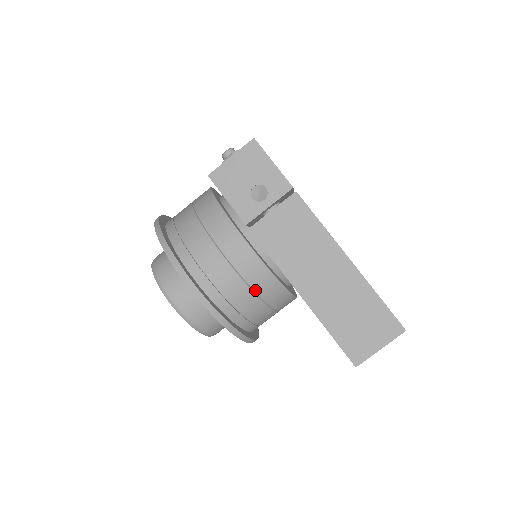
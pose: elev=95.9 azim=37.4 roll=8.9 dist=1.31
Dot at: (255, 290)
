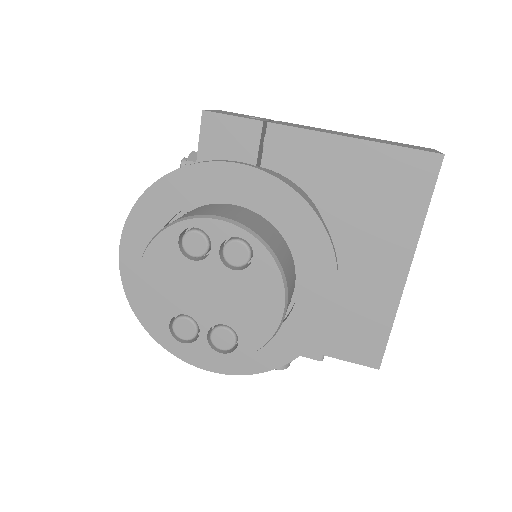
Dot at: occluded
